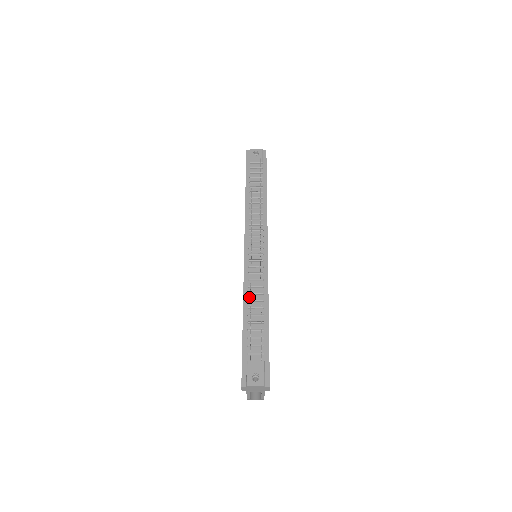
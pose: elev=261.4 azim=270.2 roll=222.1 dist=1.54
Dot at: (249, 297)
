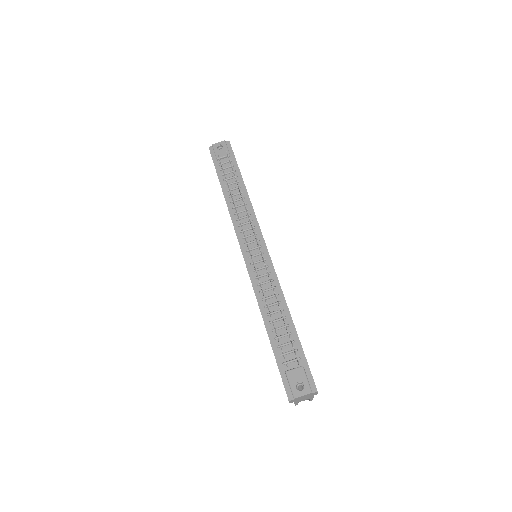
Dot at: (264, 303)
